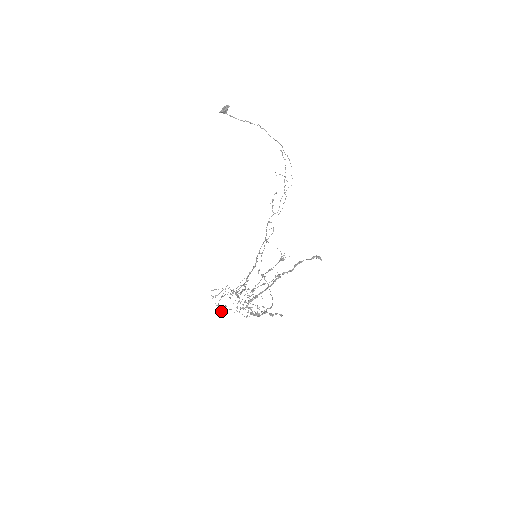
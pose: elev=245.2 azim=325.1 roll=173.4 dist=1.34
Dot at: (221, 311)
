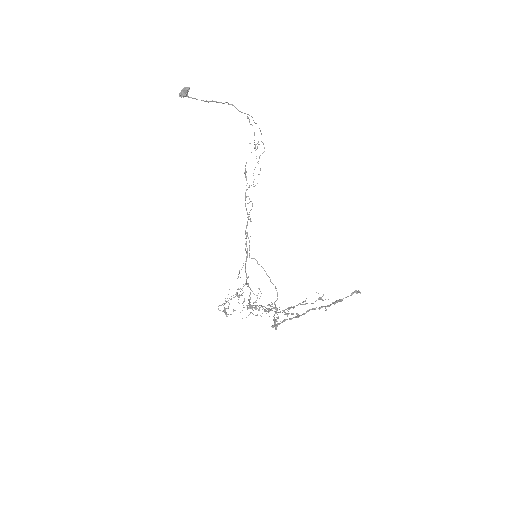
Dot at: occluded
